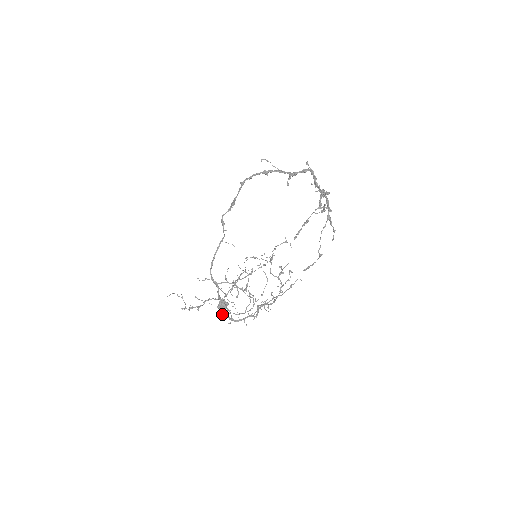
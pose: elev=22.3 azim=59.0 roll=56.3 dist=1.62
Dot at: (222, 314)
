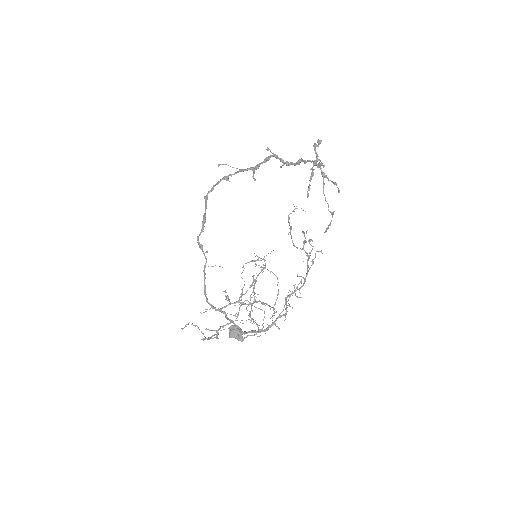
Dot at: occluded
